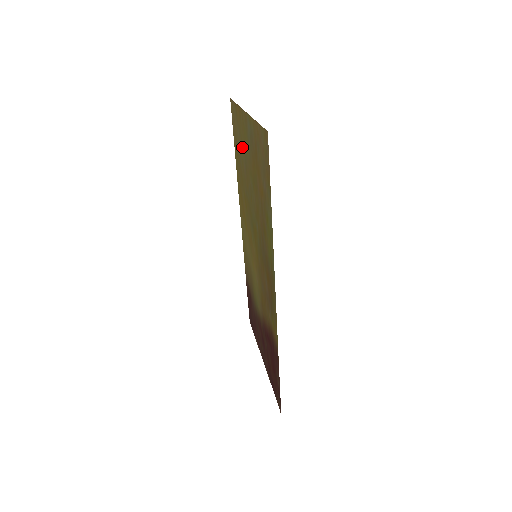
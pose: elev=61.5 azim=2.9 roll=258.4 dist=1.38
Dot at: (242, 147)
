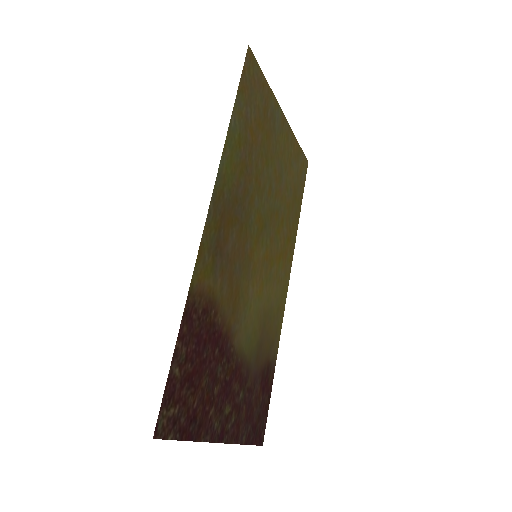
Dot at: (288, 167)
